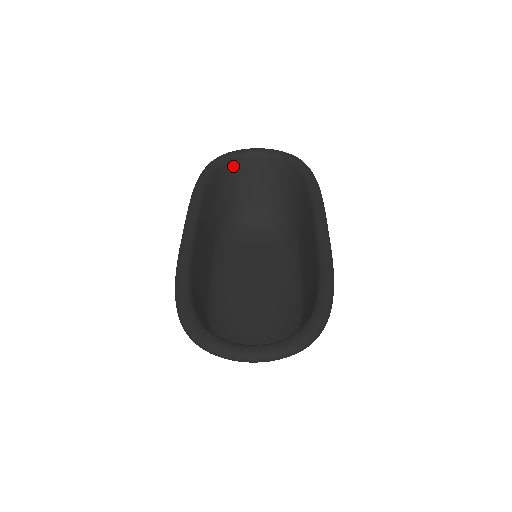
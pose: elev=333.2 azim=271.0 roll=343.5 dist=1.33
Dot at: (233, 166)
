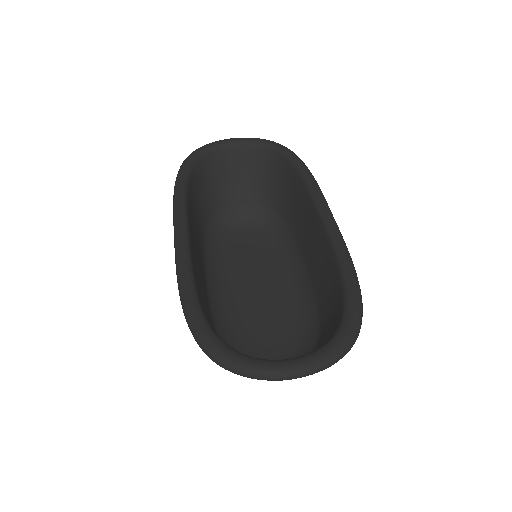
Dot at: (210, 160)
